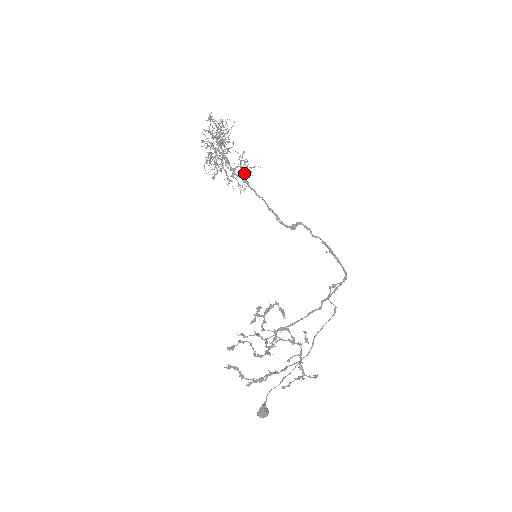
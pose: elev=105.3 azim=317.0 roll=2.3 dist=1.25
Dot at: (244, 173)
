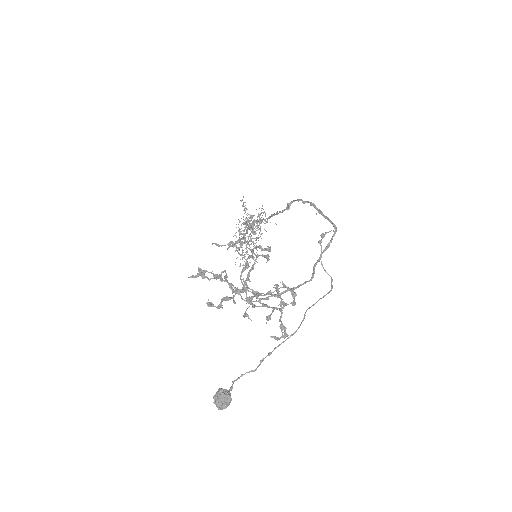
Dot at: occluded
